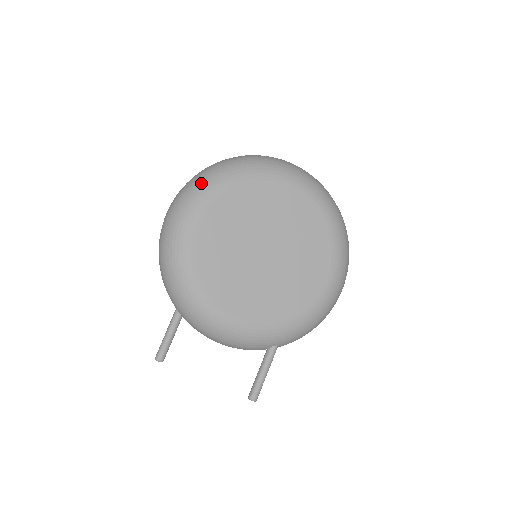
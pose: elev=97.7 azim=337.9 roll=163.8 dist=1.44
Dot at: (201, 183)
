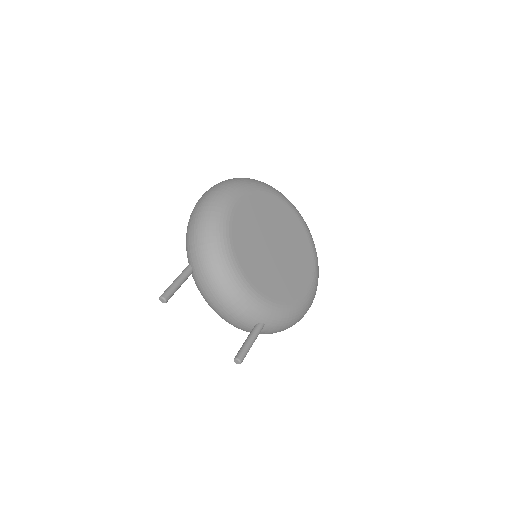
Dot at: (243, 180)
